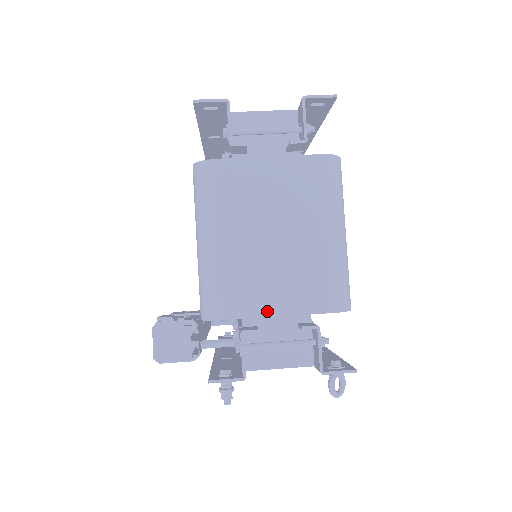
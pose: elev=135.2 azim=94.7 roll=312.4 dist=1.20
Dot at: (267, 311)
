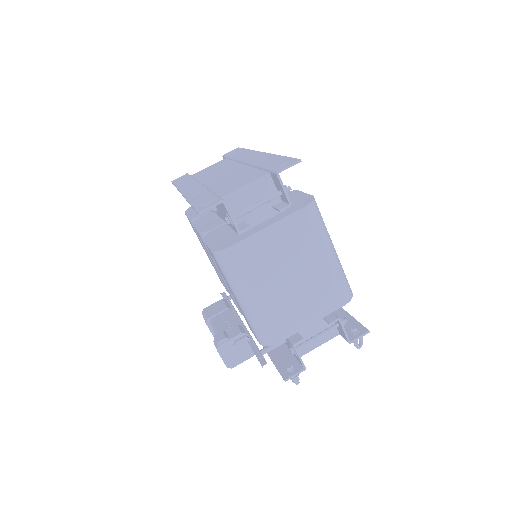
Dot at: (304, 324)
